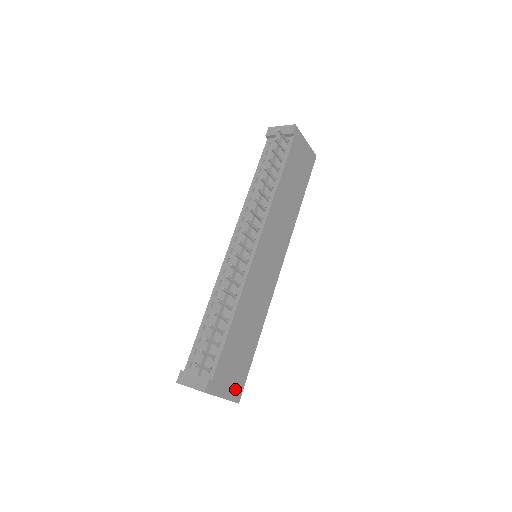
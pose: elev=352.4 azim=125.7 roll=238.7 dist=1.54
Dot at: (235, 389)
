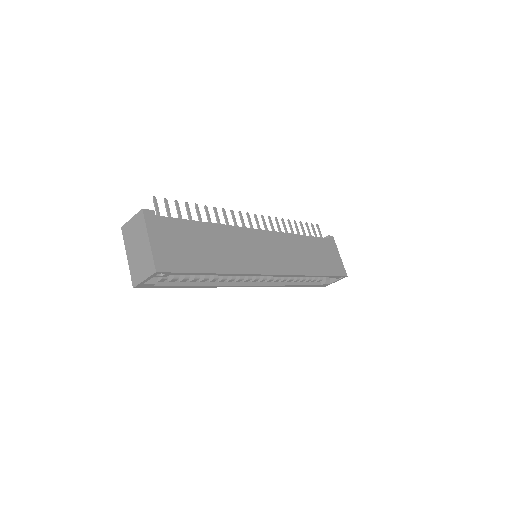
Dot at: (165, 257)
